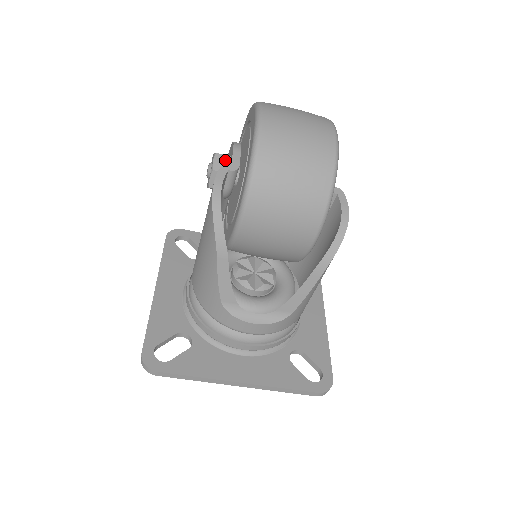
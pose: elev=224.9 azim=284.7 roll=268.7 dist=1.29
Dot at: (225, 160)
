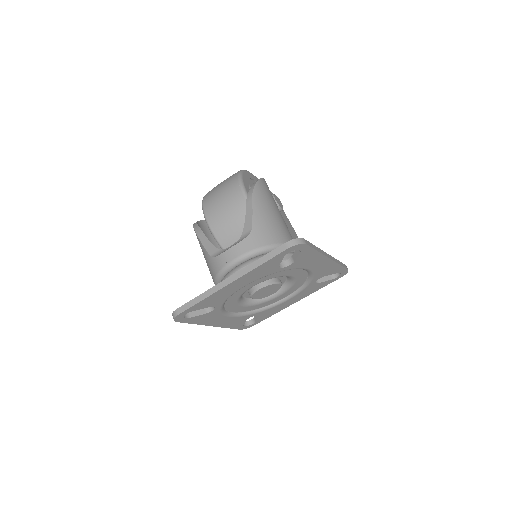
Dot at: occluded
